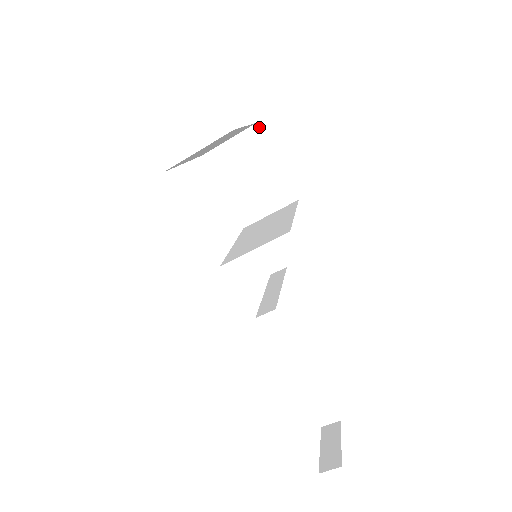
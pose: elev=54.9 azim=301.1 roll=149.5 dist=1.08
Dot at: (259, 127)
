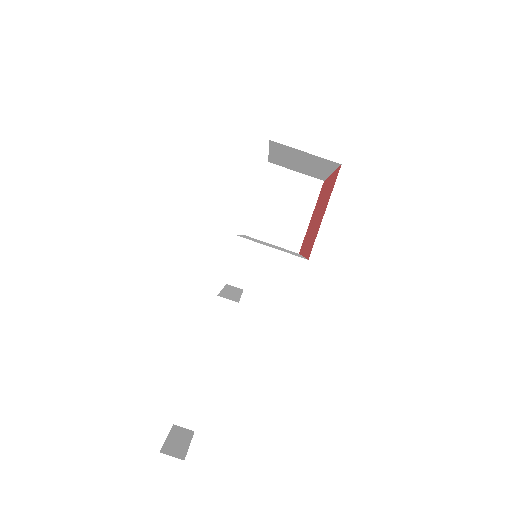
Dot at: (322, 185)
